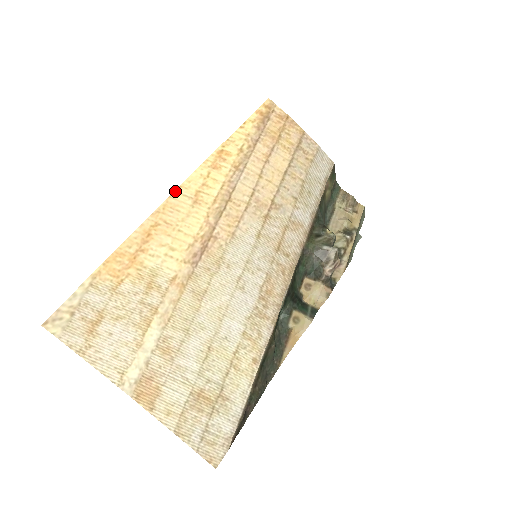
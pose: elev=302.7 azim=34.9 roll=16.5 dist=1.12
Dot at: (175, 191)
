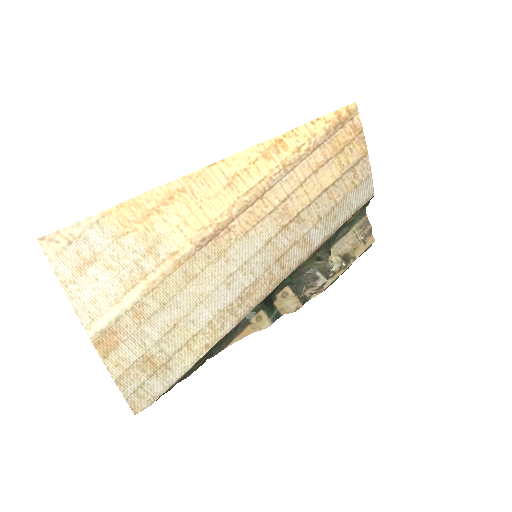
Dot at: (216, 163)
